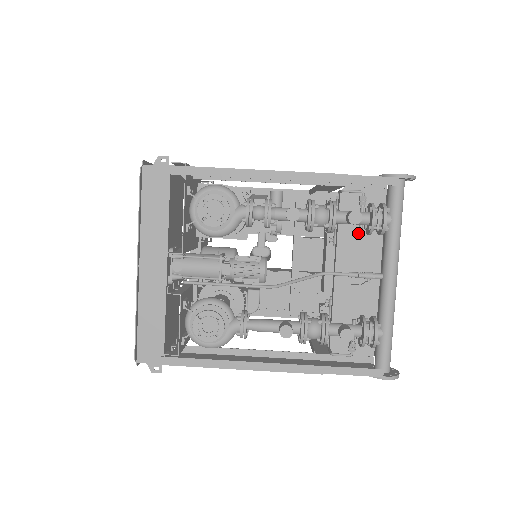
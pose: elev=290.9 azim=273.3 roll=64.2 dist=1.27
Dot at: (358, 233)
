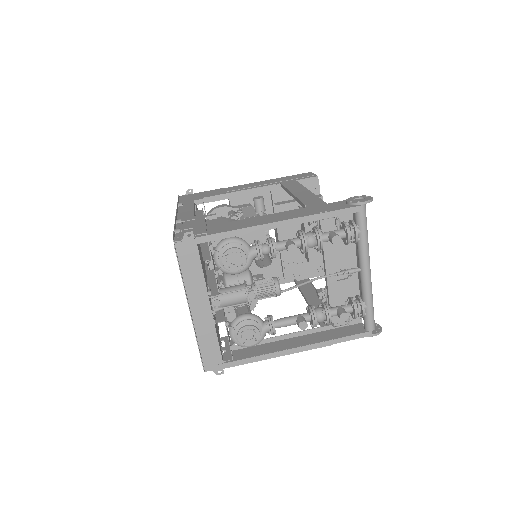
Dot at: occluded
